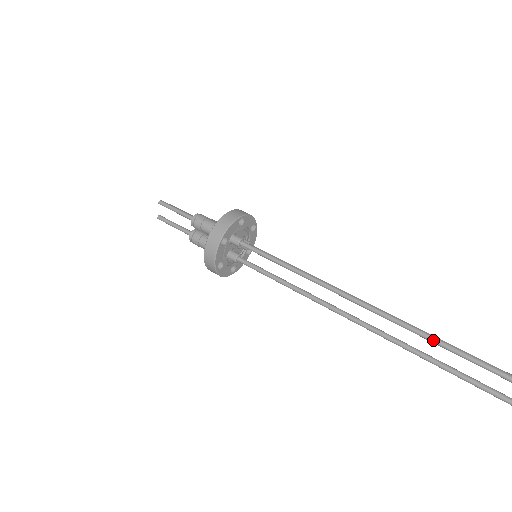
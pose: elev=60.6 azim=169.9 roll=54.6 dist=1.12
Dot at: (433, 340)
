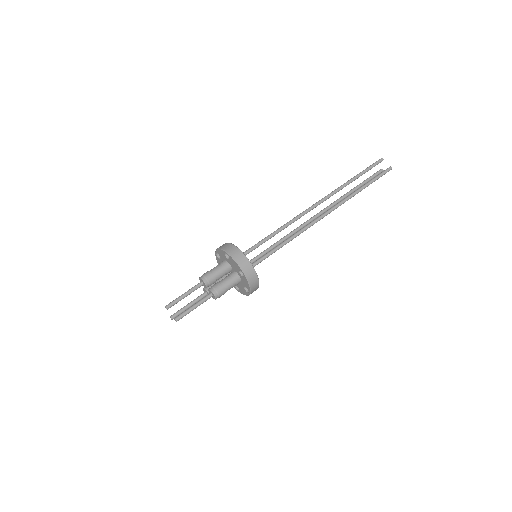
Dot at: (349, 181)
